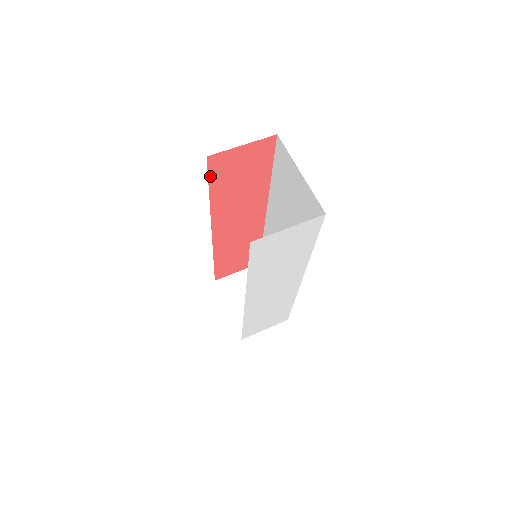
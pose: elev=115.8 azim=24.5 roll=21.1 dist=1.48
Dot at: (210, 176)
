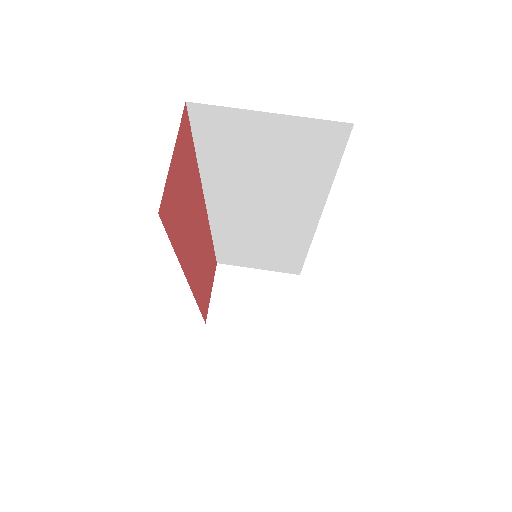
Dot at: (168, 233)
